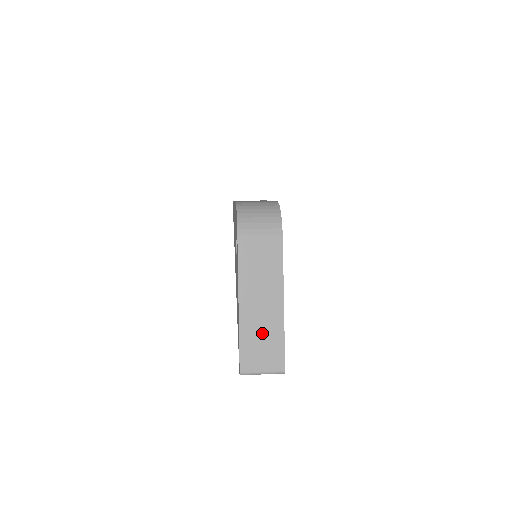
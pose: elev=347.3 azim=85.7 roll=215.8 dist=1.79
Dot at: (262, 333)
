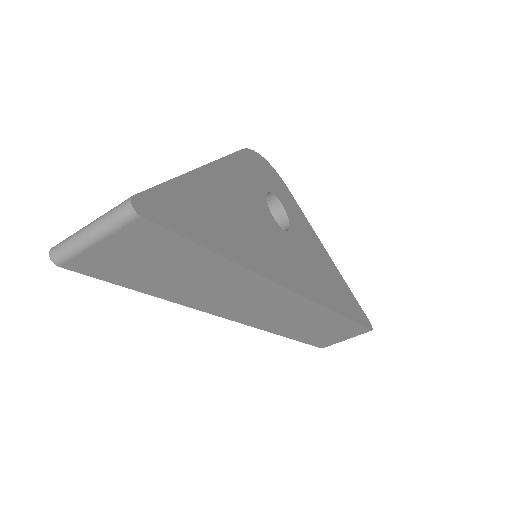
Dot at: occluded
